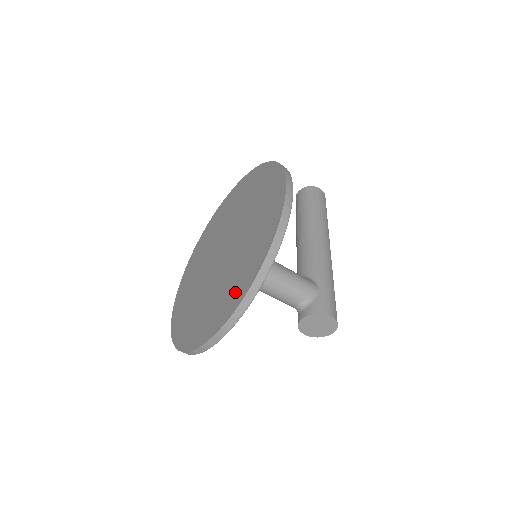
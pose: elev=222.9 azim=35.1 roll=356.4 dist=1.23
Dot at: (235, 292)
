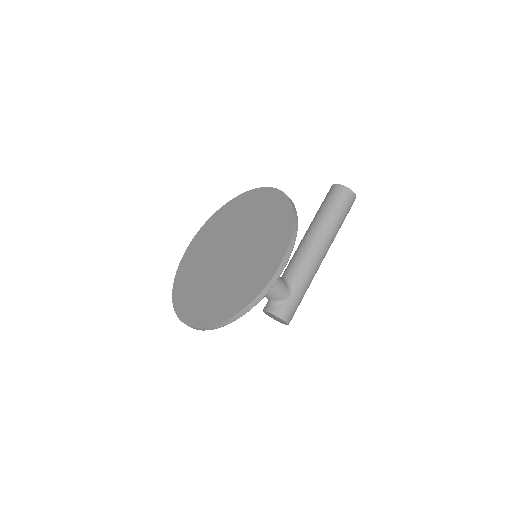
Dot at: (212, 311)
